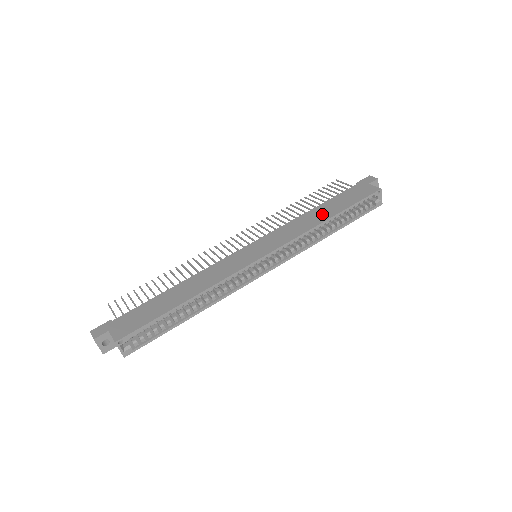
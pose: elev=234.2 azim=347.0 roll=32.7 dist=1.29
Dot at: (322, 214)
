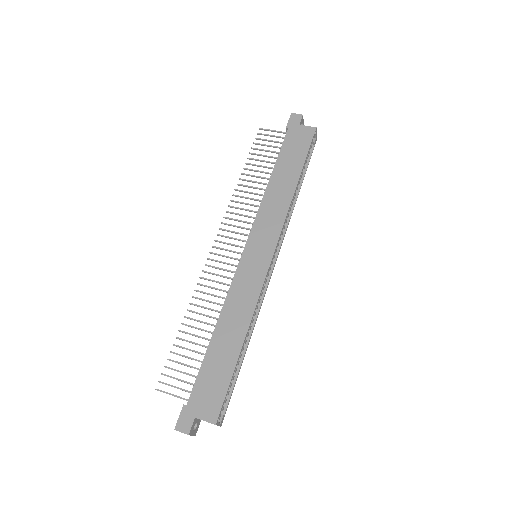
Dot at: (286, 181)
